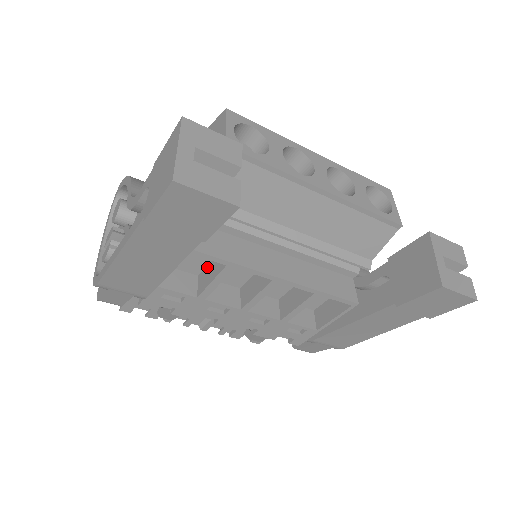
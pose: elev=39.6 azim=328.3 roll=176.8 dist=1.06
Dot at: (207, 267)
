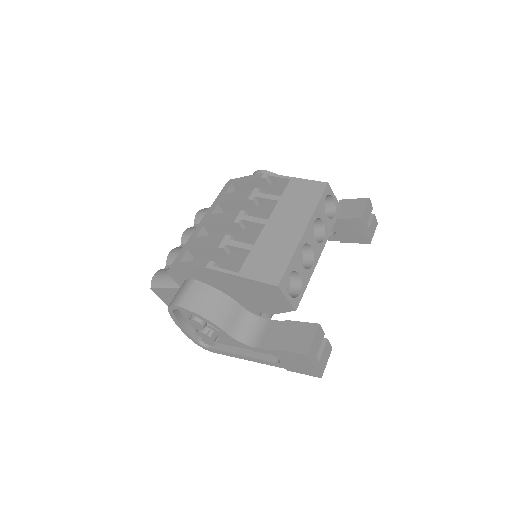
Dot at: occluded
